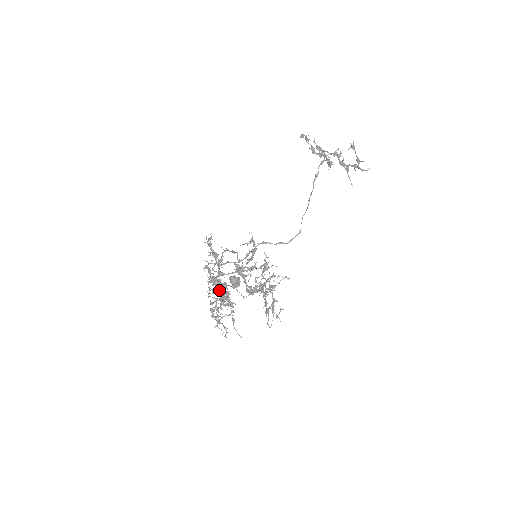
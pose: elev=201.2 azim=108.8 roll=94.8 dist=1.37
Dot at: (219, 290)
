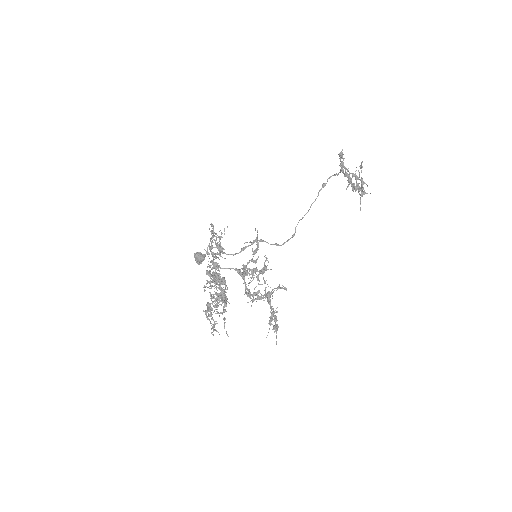
Dot at: (221, 289)
